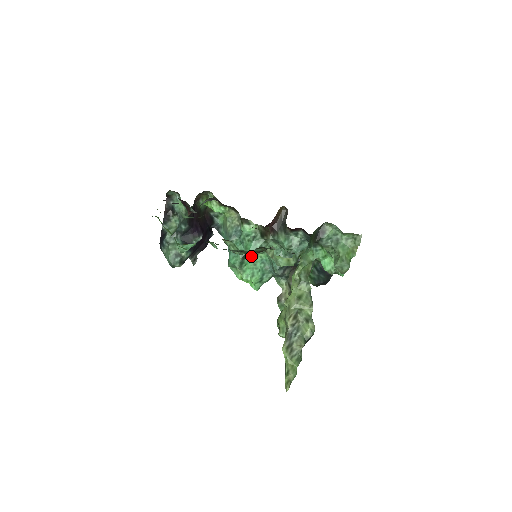
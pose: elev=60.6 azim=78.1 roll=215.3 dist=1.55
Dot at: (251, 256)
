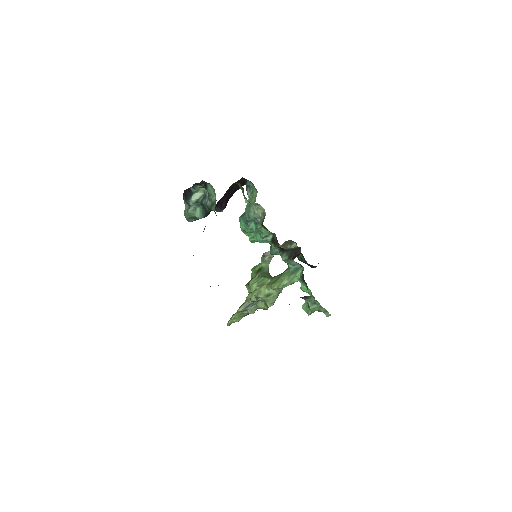
Dot at: (256, 241)
